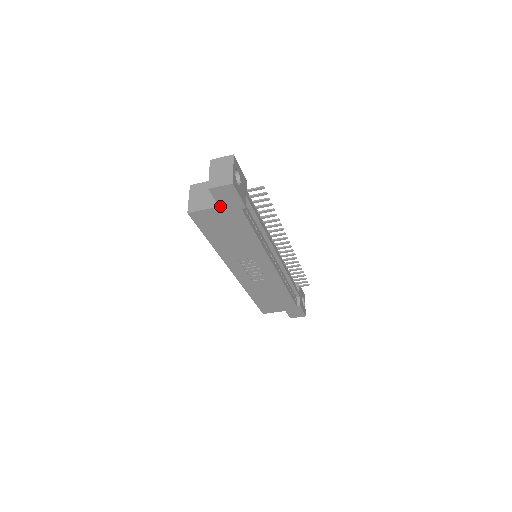
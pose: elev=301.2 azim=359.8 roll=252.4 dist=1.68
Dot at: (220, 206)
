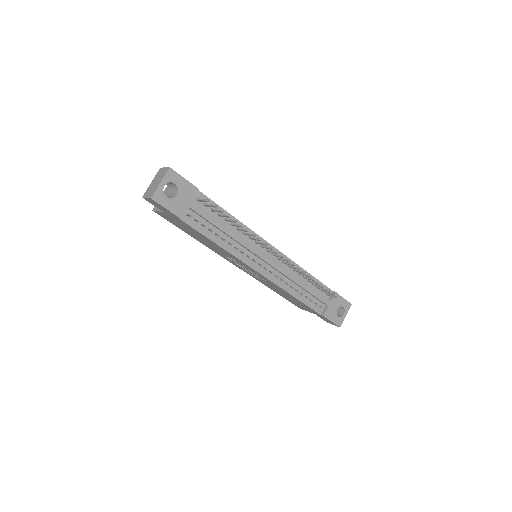
Dot at: (164, 212)
